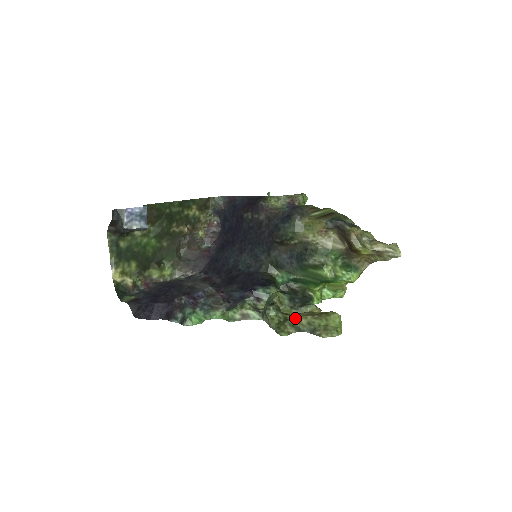
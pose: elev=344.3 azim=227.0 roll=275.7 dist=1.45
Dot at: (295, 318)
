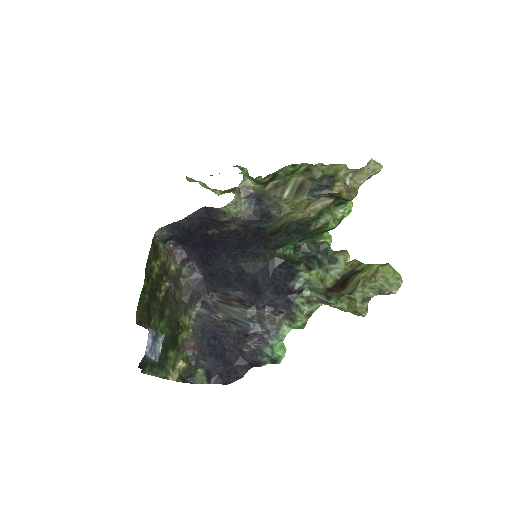
Dot at: (358, 294)
